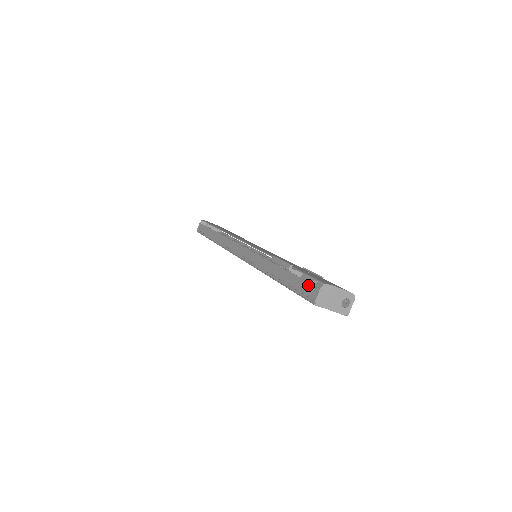
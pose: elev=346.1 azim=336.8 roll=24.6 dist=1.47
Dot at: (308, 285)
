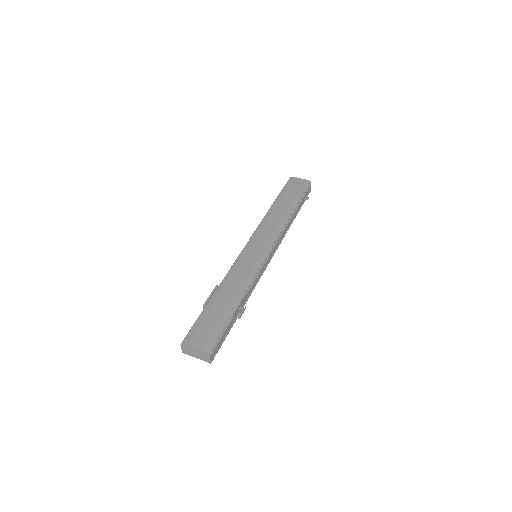
Dot at: occluded
